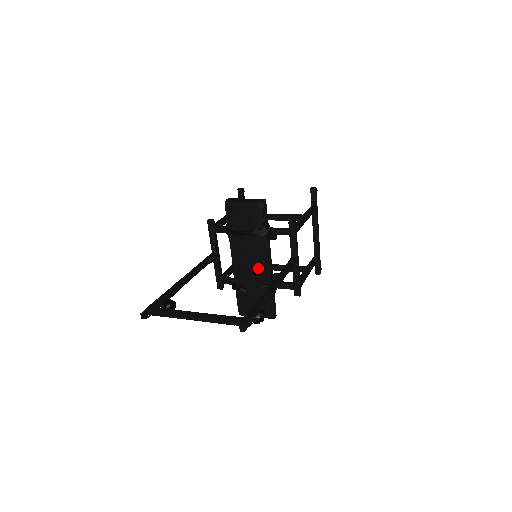
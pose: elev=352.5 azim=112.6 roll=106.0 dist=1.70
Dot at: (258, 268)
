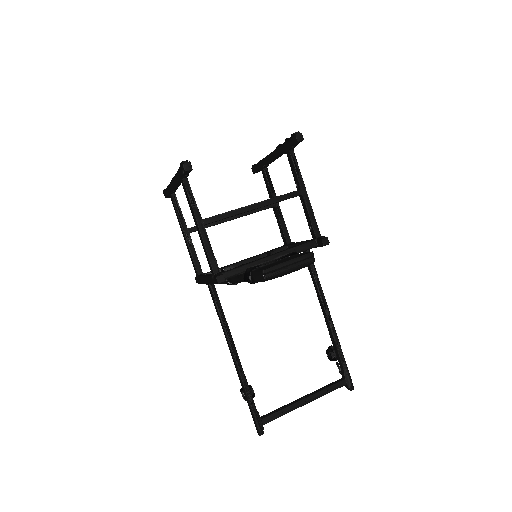
Dot at: occluded
